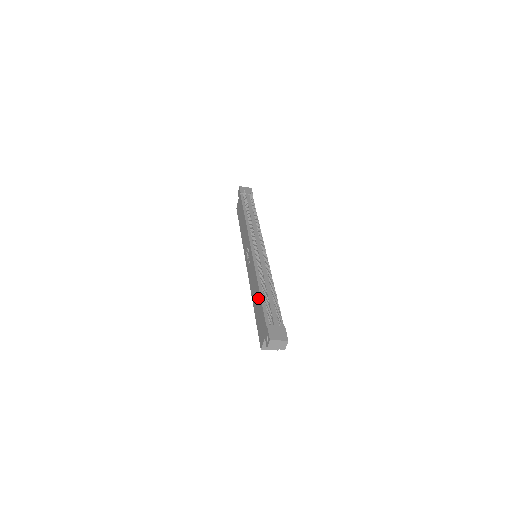
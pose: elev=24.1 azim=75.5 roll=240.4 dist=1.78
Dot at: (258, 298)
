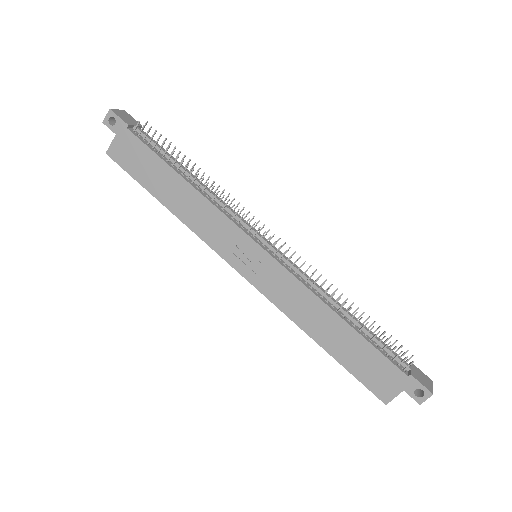
Dot at: (346, 334)
